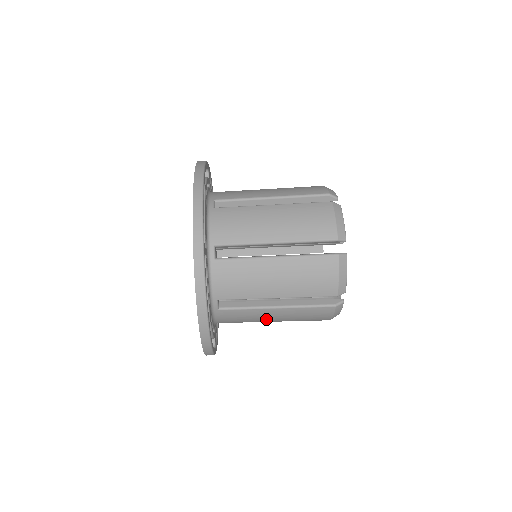
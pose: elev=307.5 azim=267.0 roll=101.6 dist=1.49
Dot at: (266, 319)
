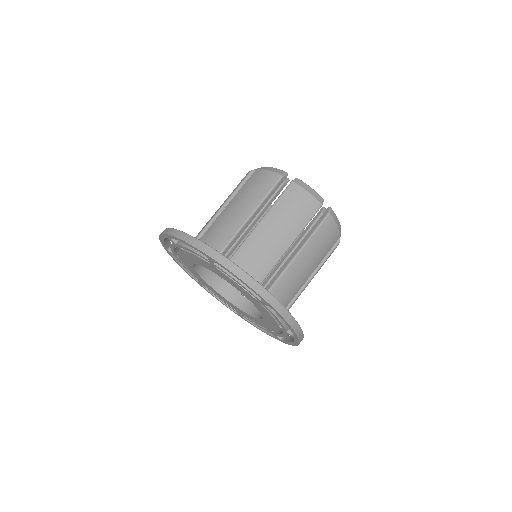
Dot at: occluded
